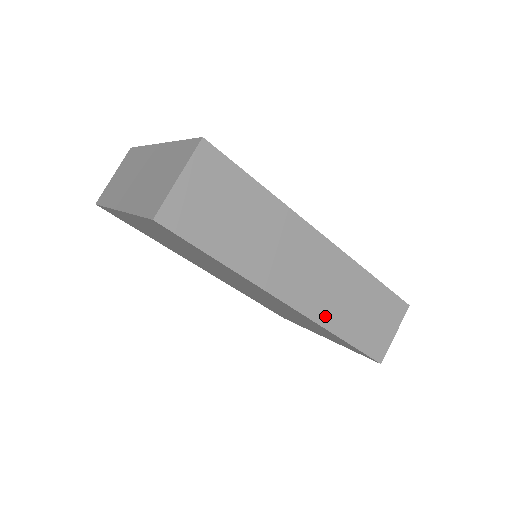
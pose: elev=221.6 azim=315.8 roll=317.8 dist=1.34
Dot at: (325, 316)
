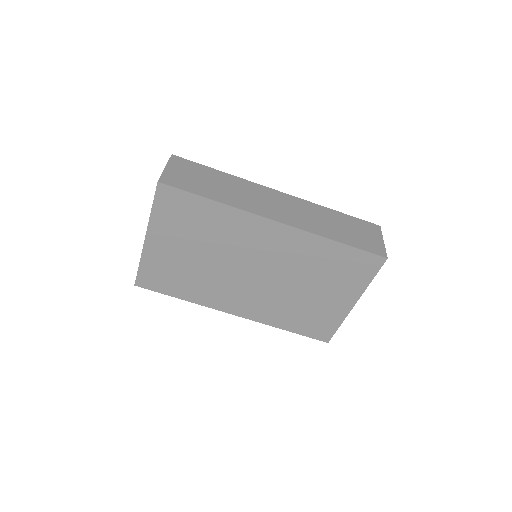
Dot at: (310, 228)
